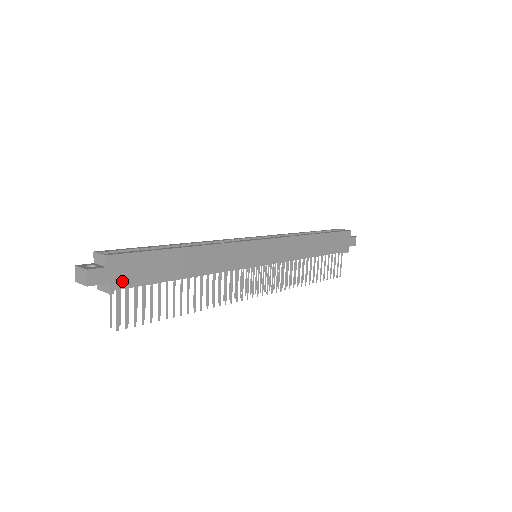
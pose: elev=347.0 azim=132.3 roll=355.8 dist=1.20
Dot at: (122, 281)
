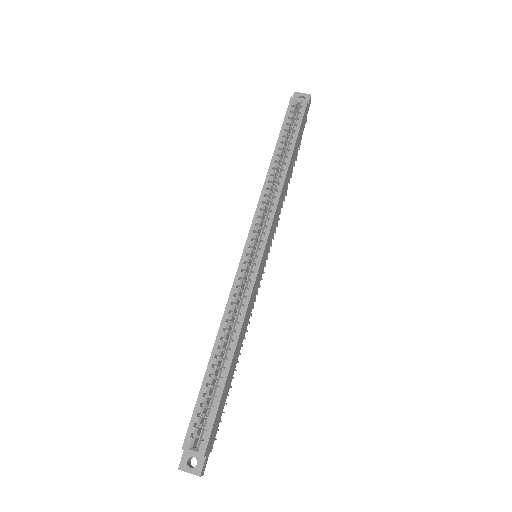
Dot at: (214, 438)
